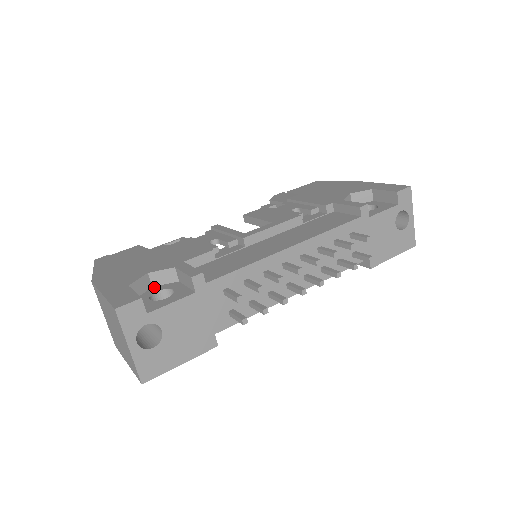
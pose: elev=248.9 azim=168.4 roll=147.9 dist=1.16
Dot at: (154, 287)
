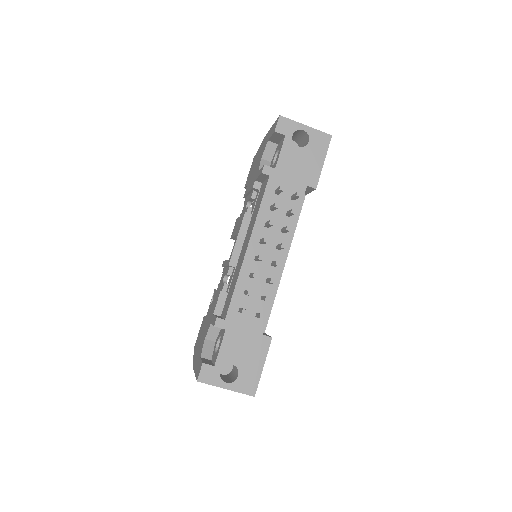
Dot at: (216, 341)
